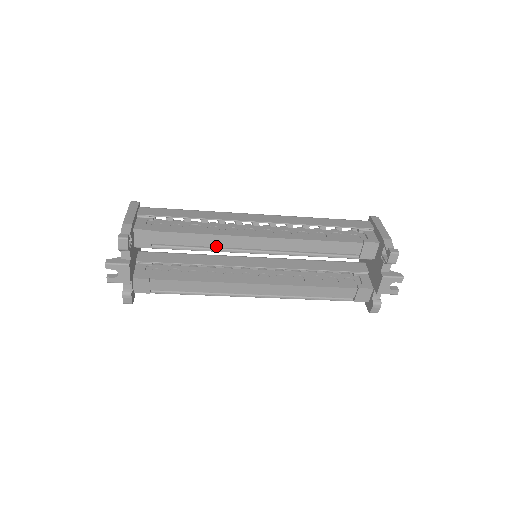
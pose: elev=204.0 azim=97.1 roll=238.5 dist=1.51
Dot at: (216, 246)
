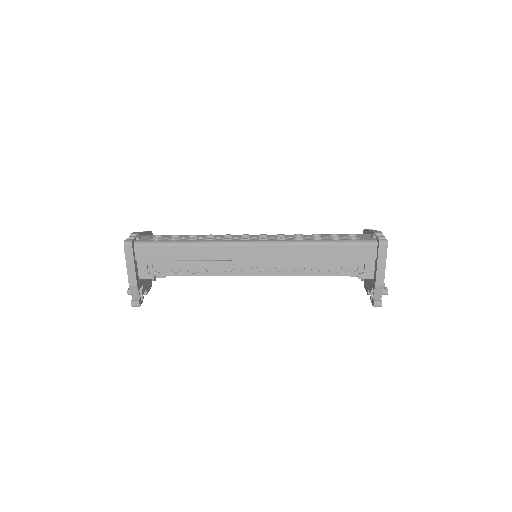
Dot at: occluded
